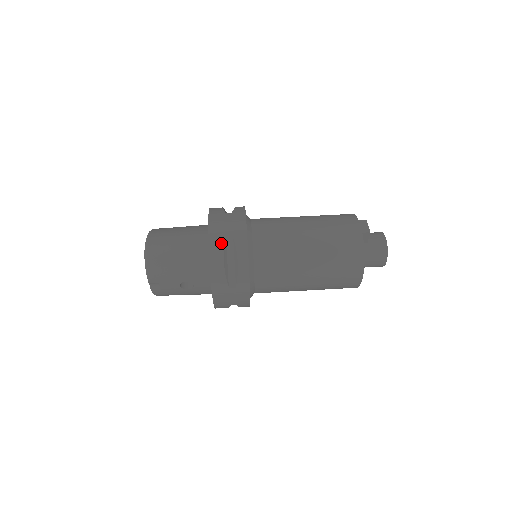
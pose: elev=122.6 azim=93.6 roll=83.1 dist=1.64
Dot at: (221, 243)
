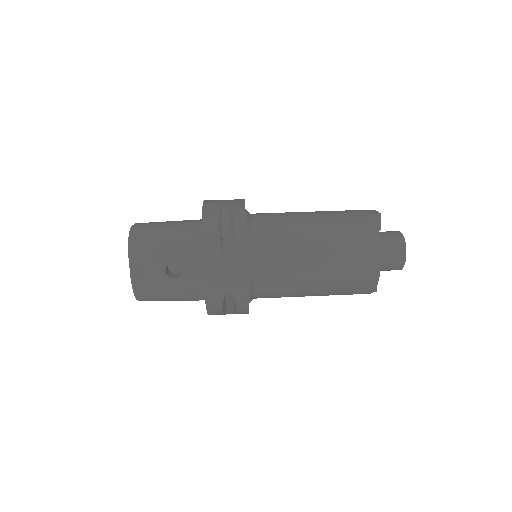
Dot at: (216, 211)
